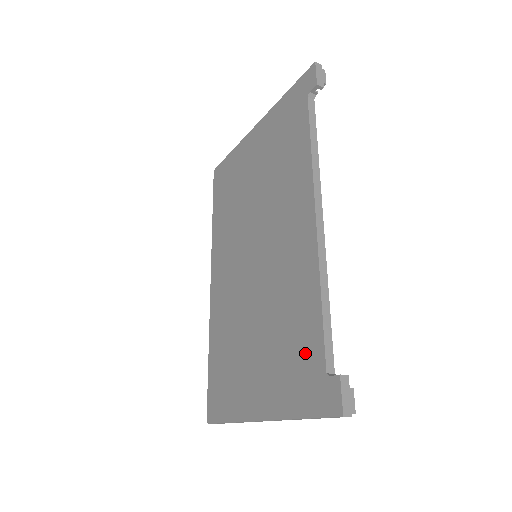
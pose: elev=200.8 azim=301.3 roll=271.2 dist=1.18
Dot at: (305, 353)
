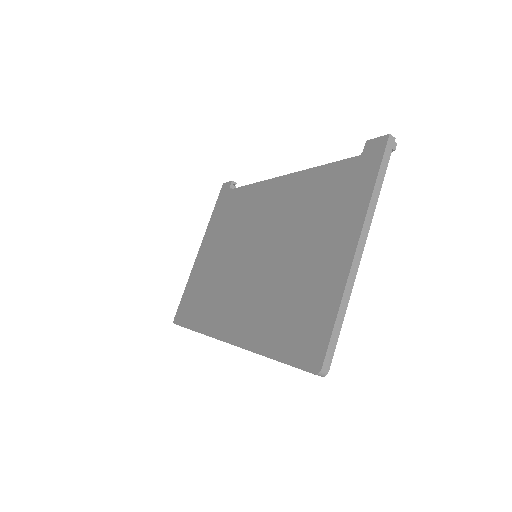
Dot at: (339, 181)
